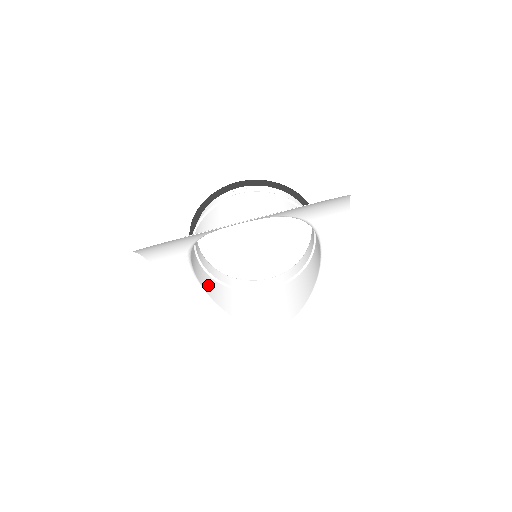
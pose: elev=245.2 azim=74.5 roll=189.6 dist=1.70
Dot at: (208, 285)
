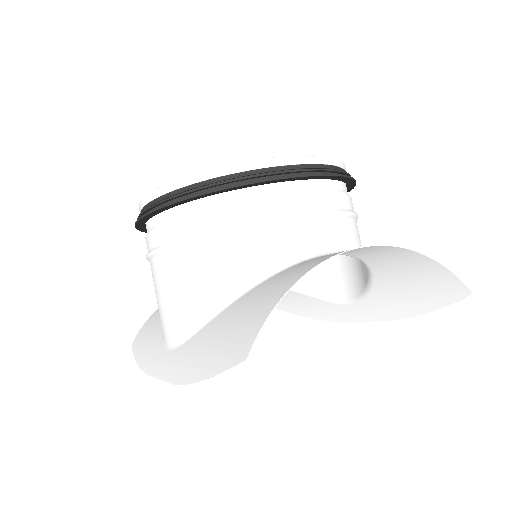
Dot at: occluded
